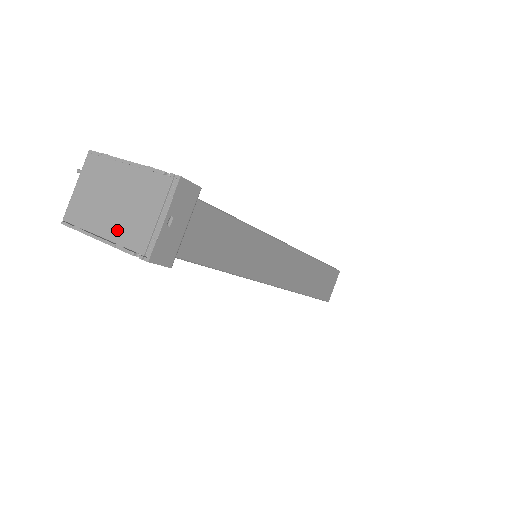
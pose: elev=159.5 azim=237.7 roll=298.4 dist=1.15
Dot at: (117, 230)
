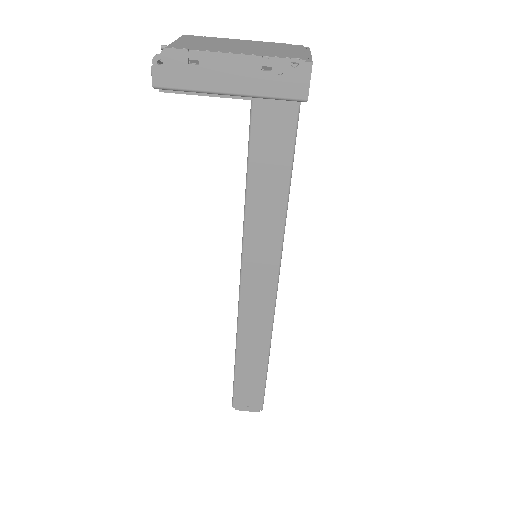
Dot at: (258, 52)
